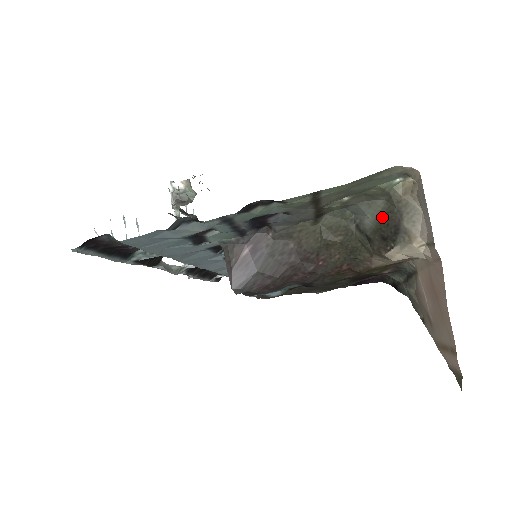
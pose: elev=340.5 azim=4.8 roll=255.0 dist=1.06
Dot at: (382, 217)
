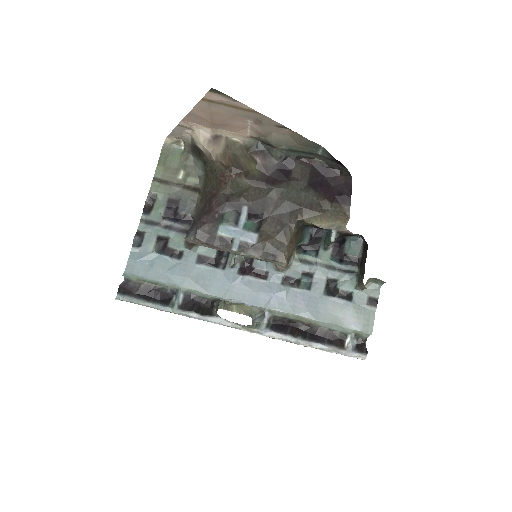
Dot at: (196, 156)
